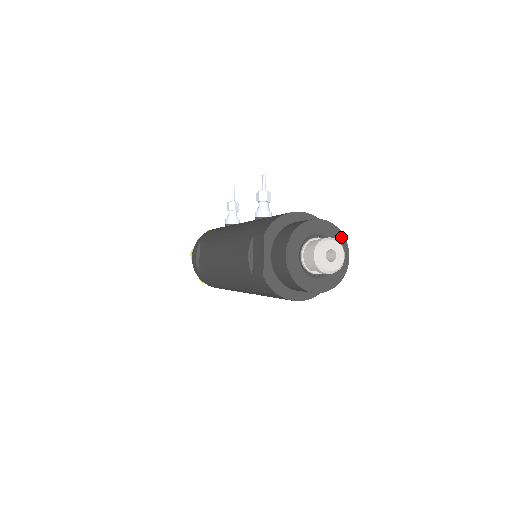
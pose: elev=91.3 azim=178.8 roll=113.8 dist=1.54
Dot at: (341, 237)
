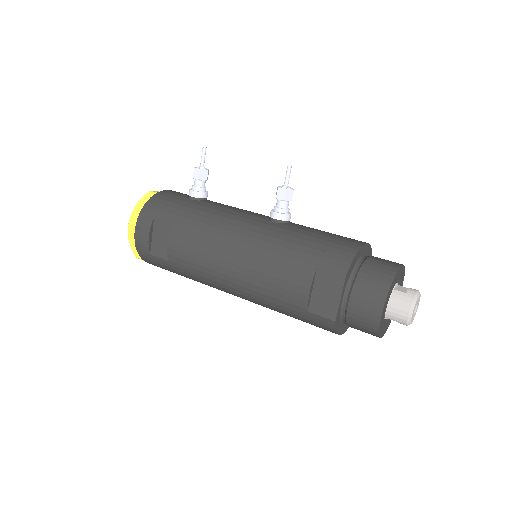
Dot at: (403, 277)
